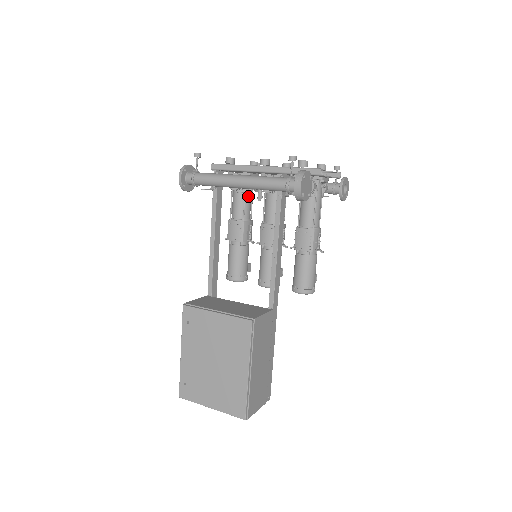
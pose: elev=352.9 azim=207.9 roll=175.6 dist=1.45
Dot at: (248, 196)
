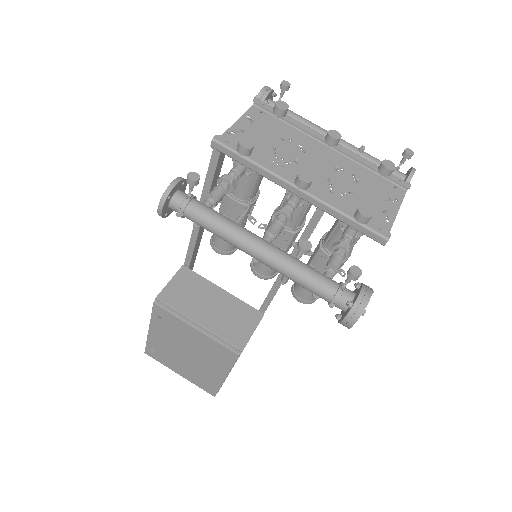
Dot at: occluded
